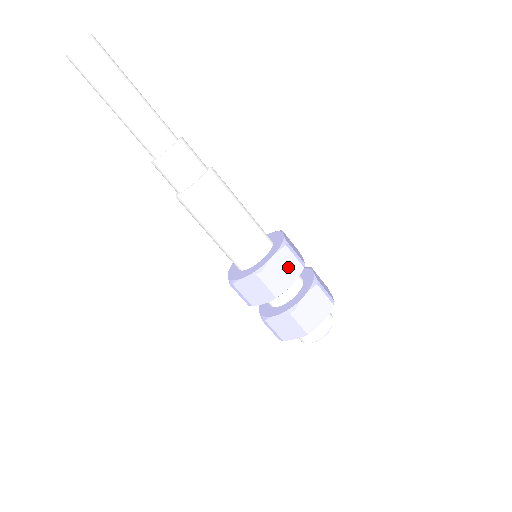
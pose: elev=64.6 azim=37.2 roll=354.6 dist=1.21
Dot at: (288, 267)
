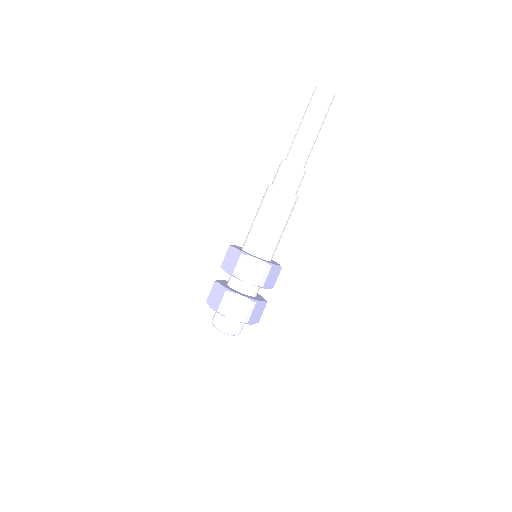
Dot at: (274, 278)
